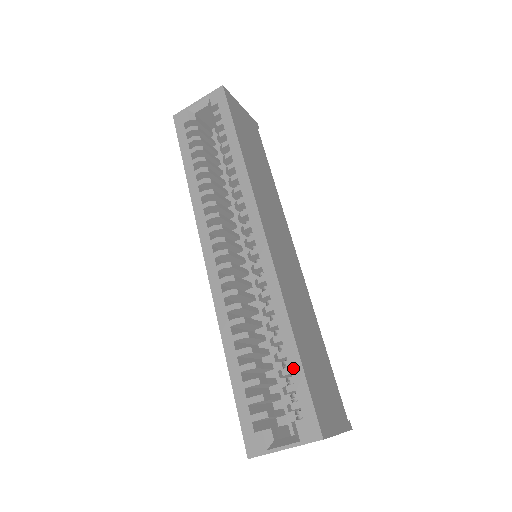
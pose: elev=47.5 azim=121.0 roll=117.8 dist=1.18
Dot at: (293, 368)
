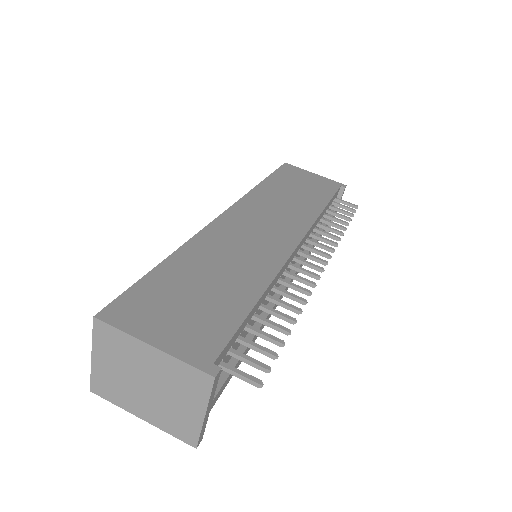
Dot at: occluded
